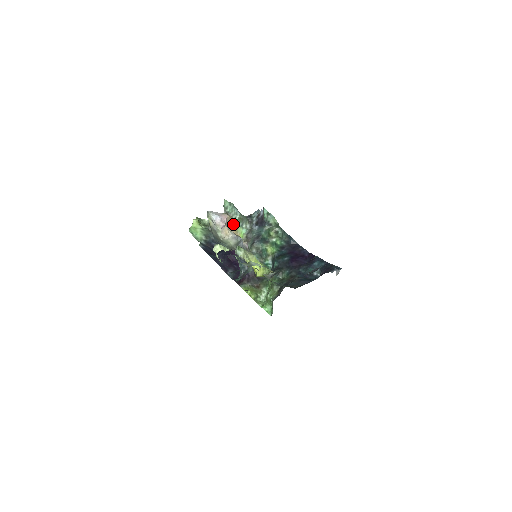
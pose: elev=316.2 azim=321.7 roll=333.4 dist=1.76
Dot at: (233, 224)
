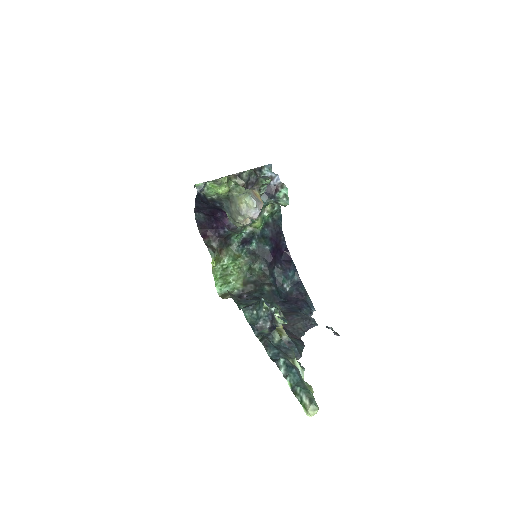
Dot at: occluded
